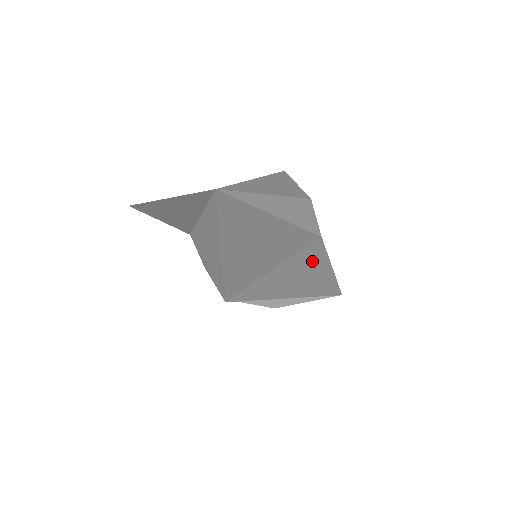
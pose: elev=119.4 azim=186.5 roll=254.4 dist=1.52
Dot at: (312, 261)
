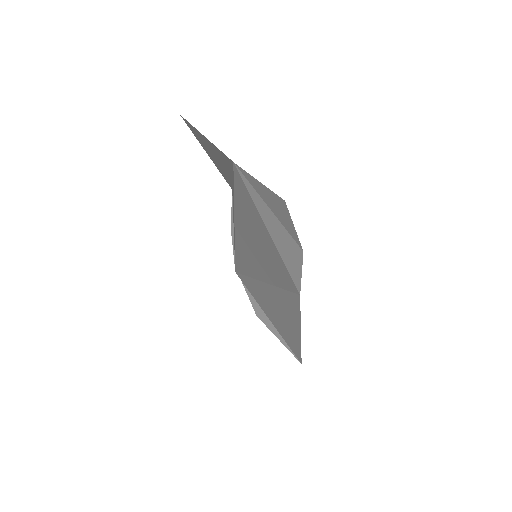
Dot at: (290, 308)
